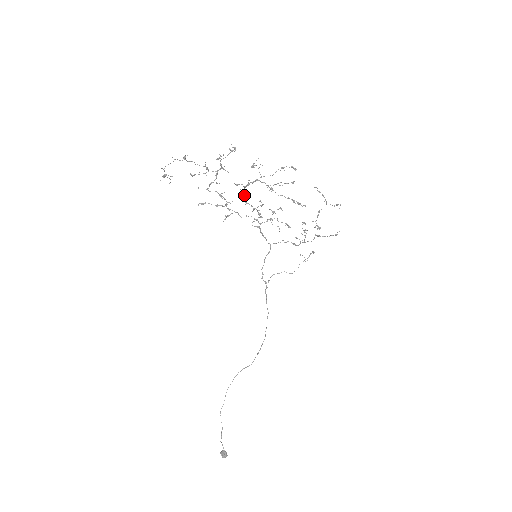
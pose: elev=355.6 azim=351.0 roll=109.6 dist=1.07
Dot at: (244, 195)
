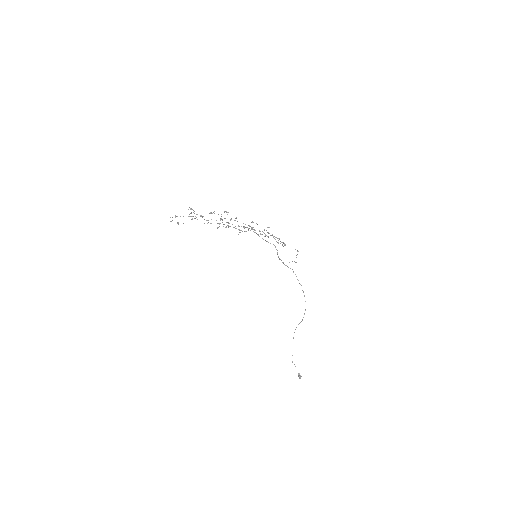
Dot at: (228, 223)
